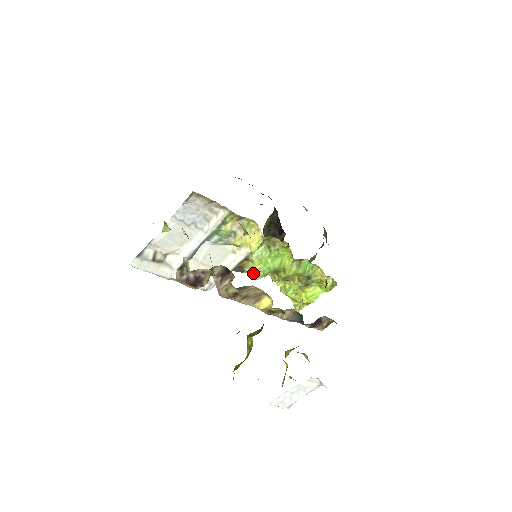
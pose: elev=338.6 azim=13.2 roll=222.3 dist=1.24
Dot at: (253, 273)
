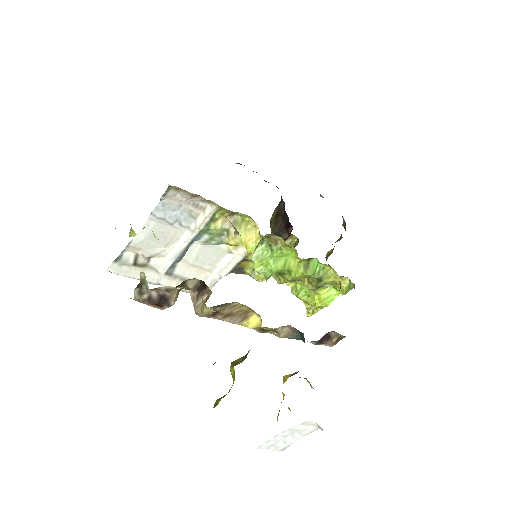
Dot at: (255, 275)
